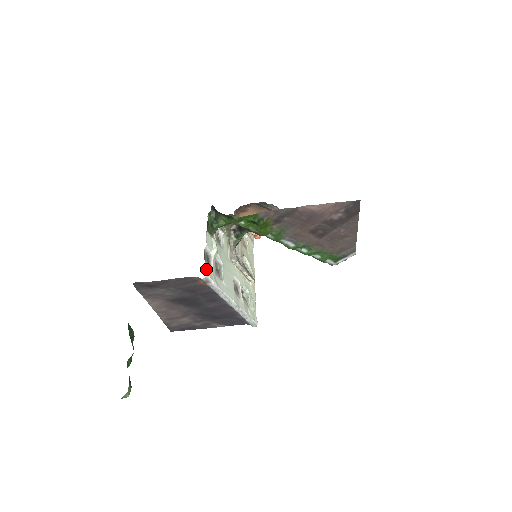
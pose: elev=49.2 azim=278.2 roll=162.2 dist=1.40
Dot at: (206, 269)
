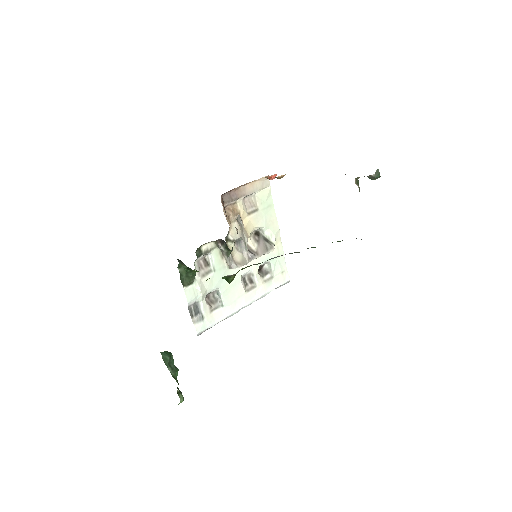
Dot at: occluded
